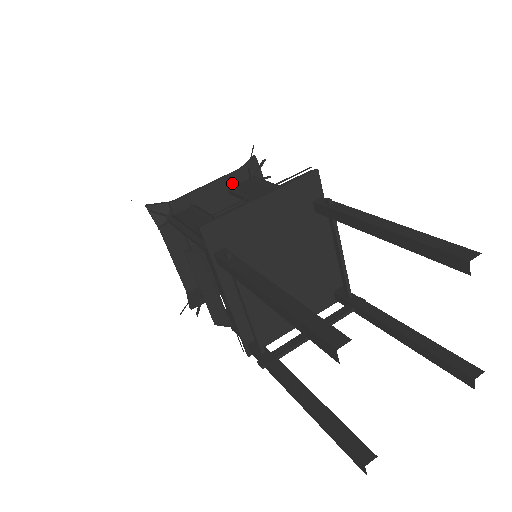
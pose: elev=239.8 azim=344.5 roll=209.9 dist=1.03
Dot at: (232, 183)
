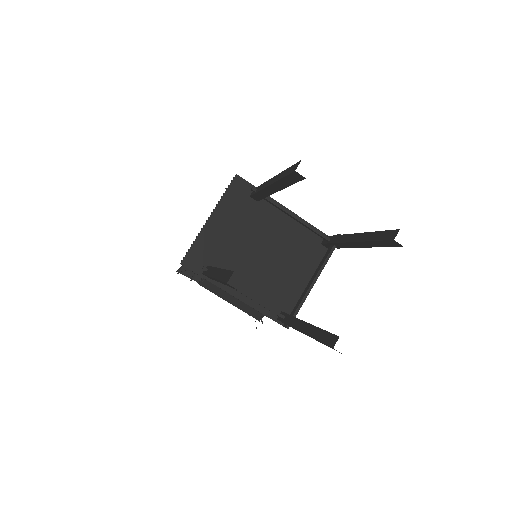
Dot at: occluded
